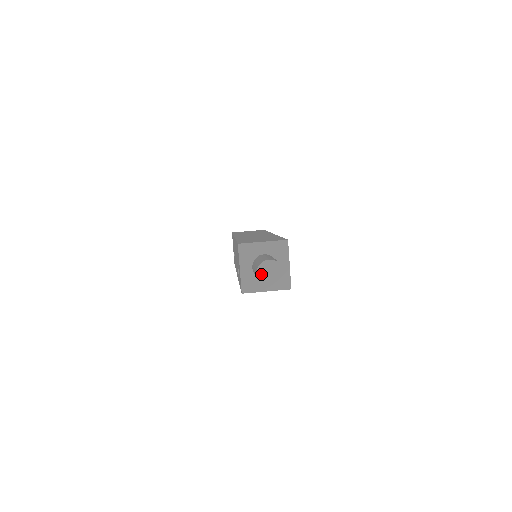
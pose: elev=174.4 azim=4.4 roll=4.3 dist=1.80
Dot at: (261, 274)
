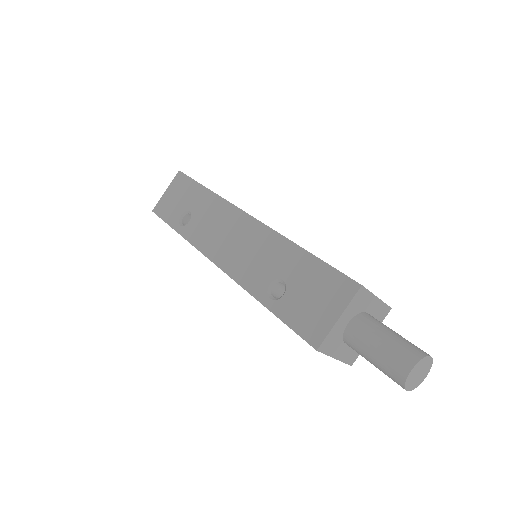
Dot at: (415, 371)
